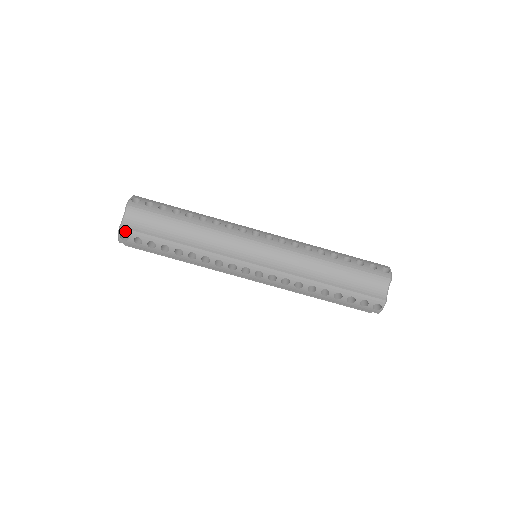
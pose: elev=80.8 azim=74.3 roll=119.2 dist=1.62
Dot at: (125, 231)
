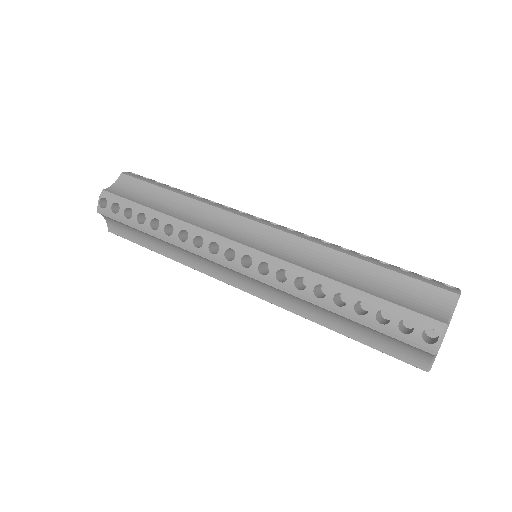
Dot at: (106, 194)
